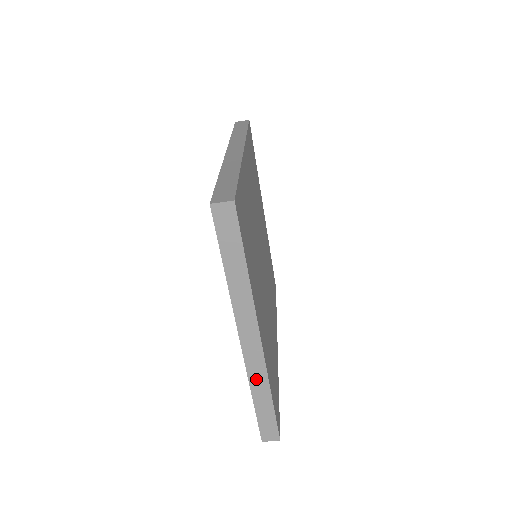
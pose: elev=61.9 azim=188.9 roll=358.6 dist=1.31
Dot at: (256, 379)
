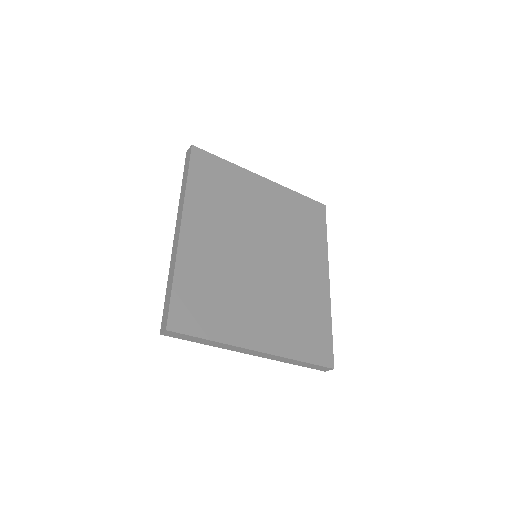
Dot at: (282, 360)
